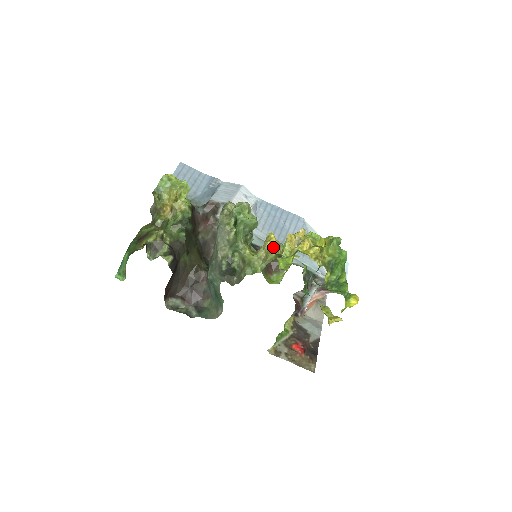
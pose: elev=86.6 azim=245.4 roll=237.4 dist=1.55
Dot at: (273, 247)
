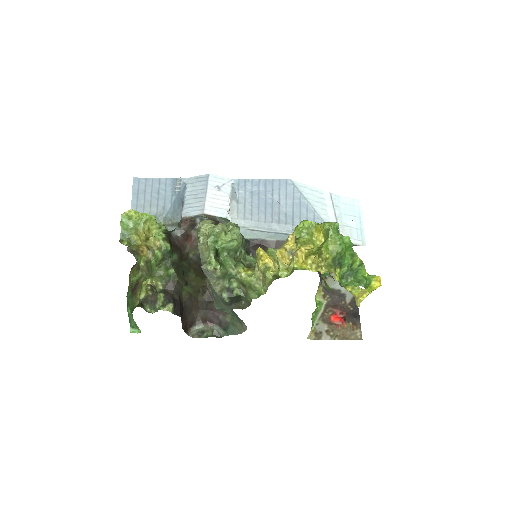
Dot at: (267, 266)
